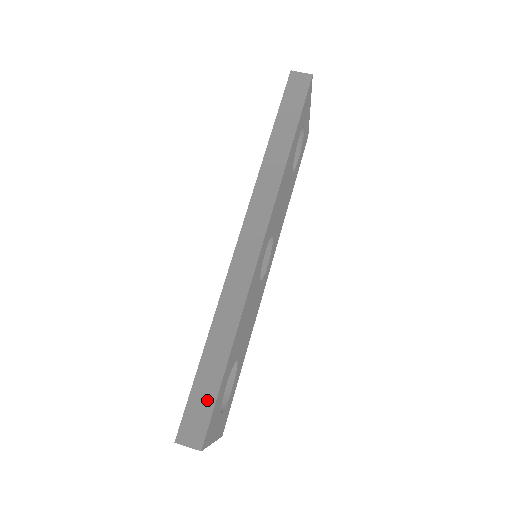
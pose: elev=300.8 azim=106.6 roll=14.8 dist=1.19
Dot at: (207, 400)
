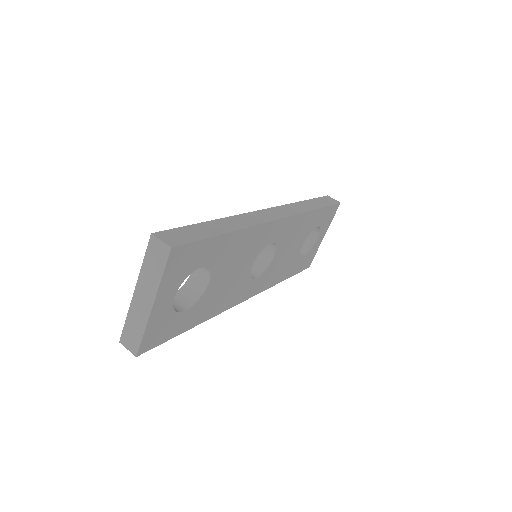
Dot at: (196, 235)
